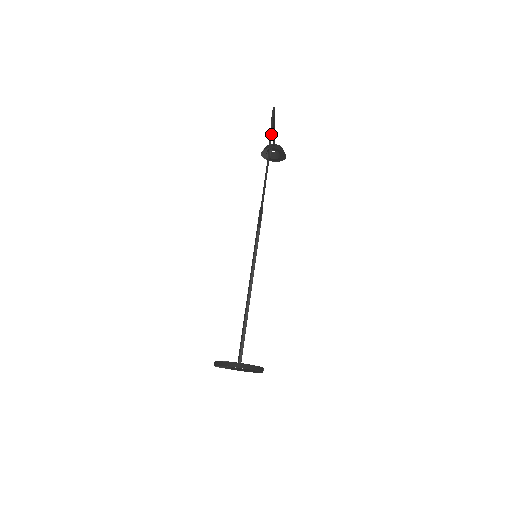
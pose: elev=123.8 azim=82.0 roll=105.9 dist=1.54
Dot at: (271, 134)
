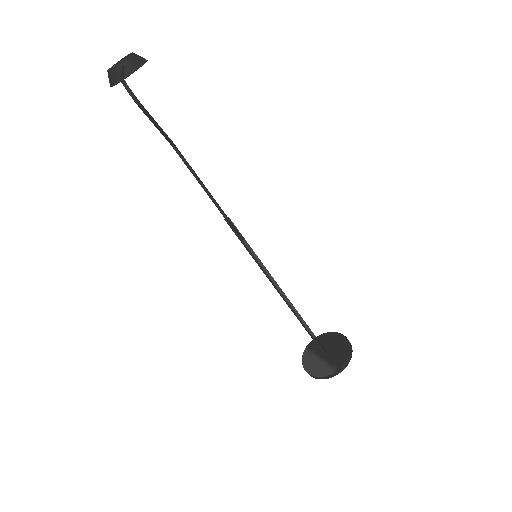
Dot at: (156, 124)
